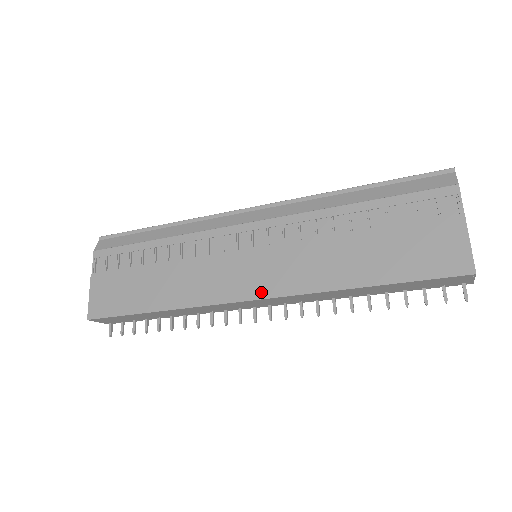
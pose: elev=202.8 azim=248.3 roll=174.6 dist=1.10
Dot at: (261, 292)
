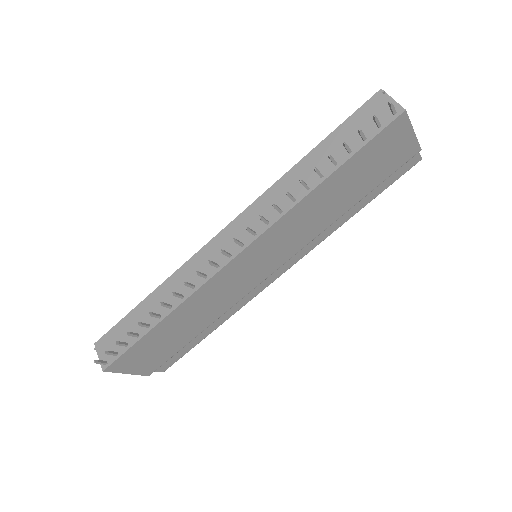
Dot at: occluded
